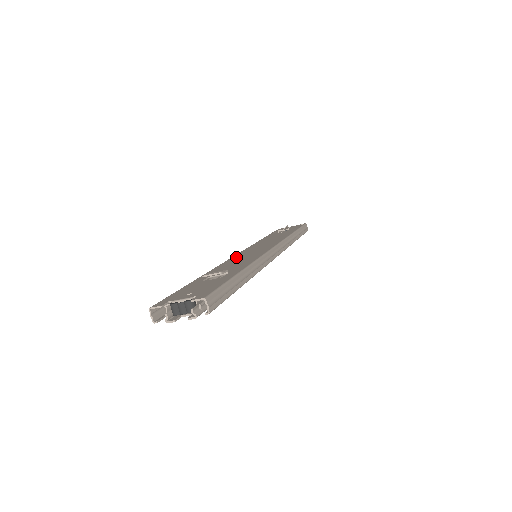
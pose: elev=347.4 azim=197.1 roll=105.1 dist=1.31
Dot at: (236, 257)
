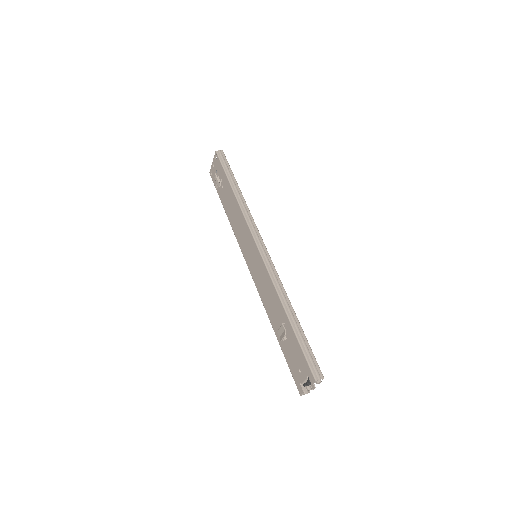
Dot at: (254, 276)
